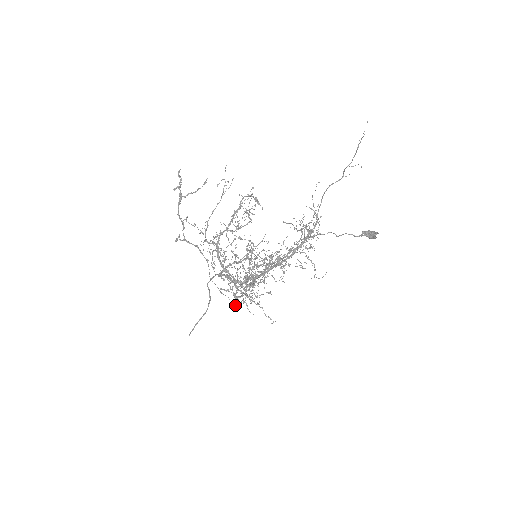
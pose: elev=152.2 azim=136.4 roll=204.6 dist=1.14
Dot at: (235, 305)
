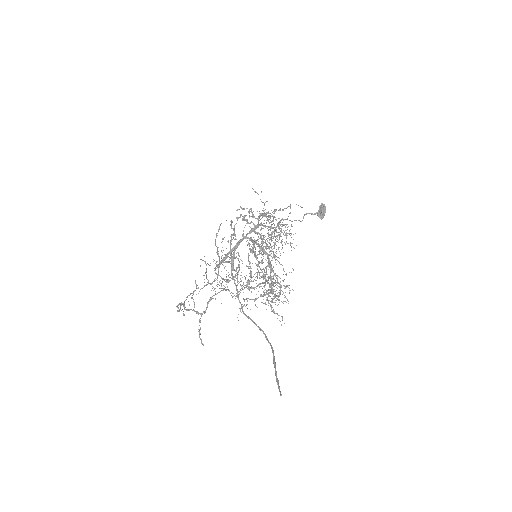
Dot at: occluded
